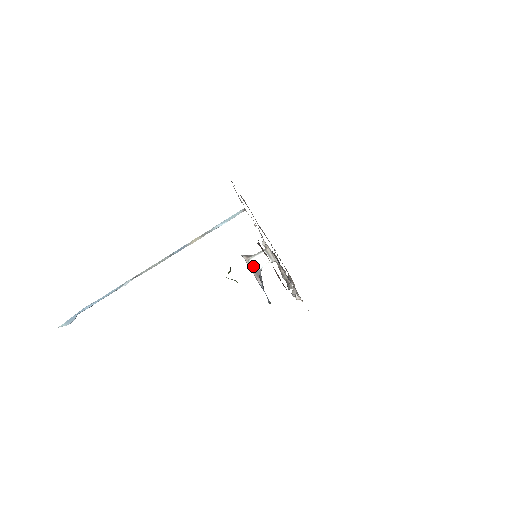
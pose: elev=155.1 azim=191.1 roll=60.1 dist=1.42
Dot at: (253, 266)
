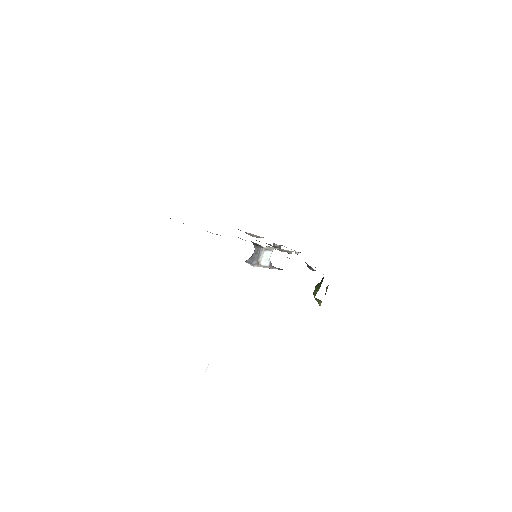
Dot at: (265, 265)
